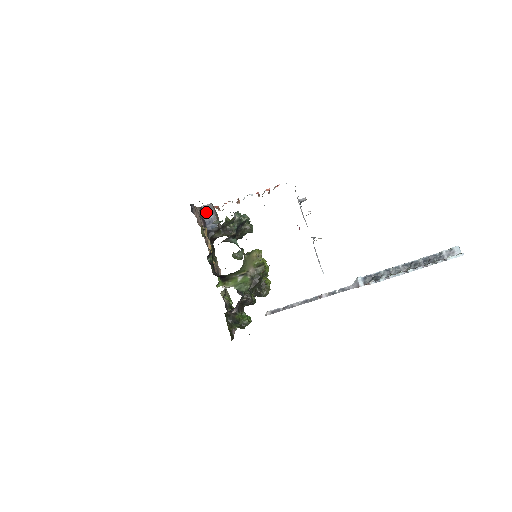
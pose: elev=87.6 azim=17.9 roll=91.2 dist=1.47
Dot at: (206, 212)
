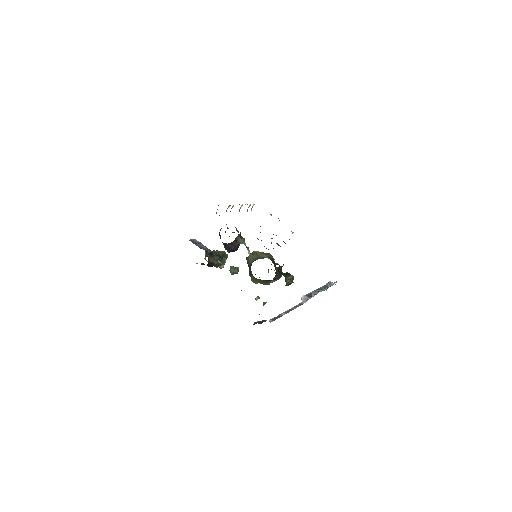
Dot at: (195, 242)
